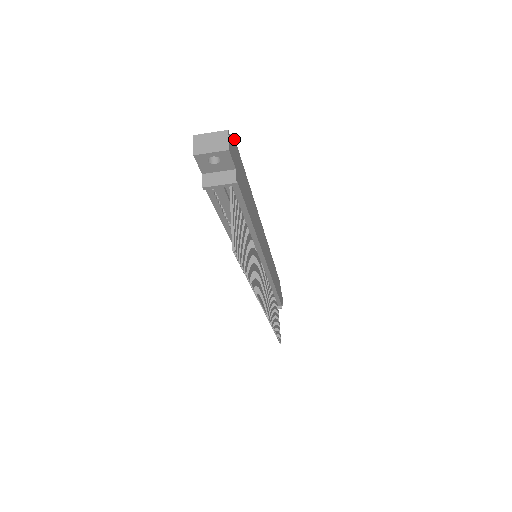
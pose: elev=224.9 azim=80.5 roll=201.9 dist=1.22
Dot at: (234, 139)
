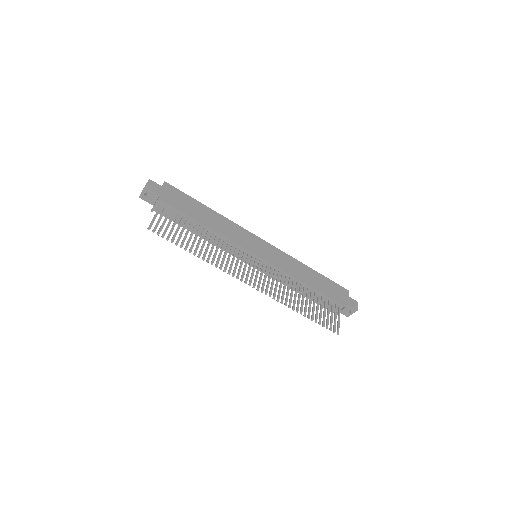
Dot at: (167, 184)
